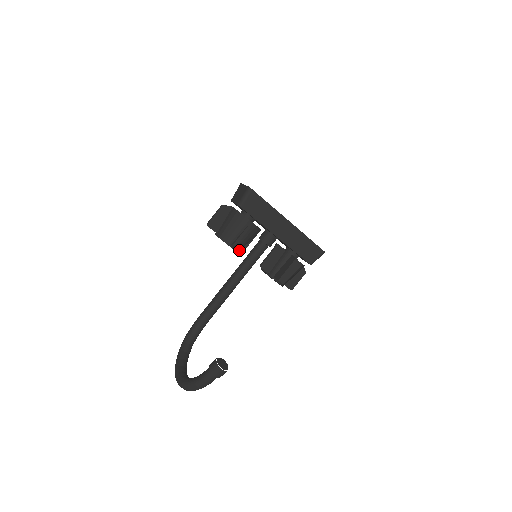
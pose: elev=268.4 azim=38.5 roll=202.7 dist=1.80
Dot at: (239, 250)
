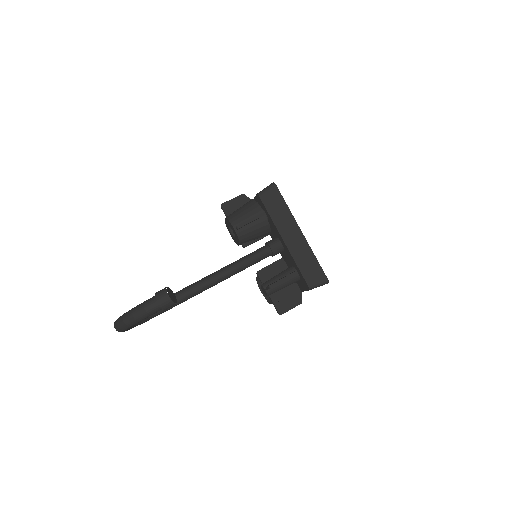
Dot at: (241, 240)
